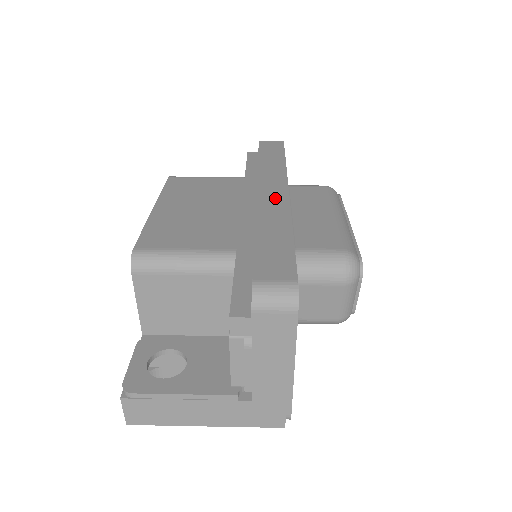
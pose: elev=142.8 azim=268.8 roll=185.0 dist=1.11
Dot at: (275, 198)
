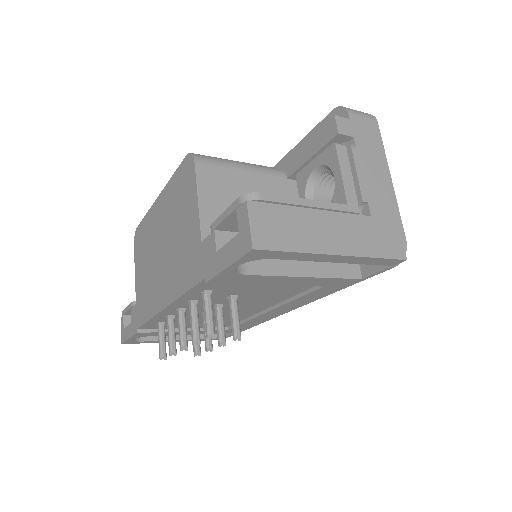
Dot at: occluded
